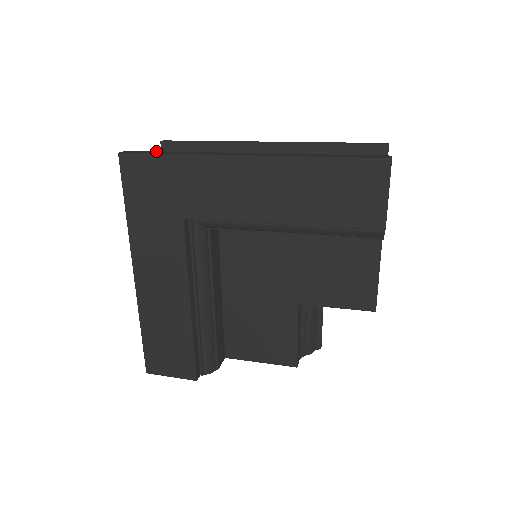
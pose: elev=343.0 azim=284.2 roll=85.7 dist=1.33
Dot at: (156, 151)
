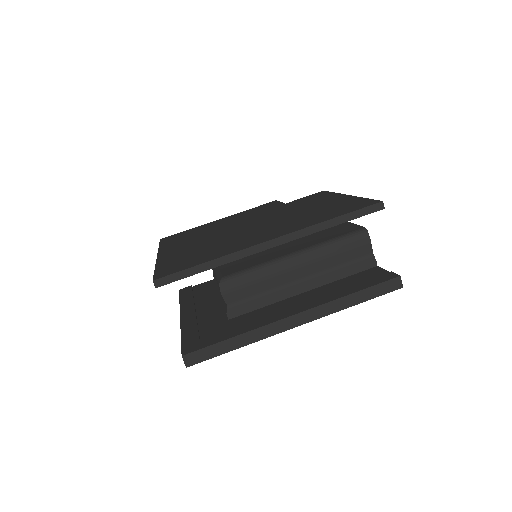
Dot at: (212, 346)
